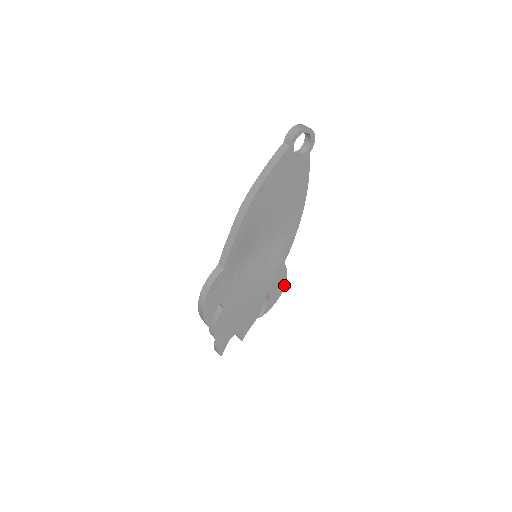
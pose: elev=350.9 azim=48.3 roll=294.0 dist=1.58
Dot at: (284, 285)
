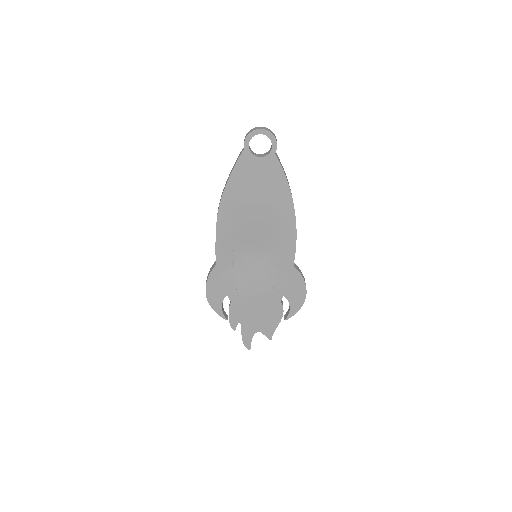
Dot at: (305, 290)
